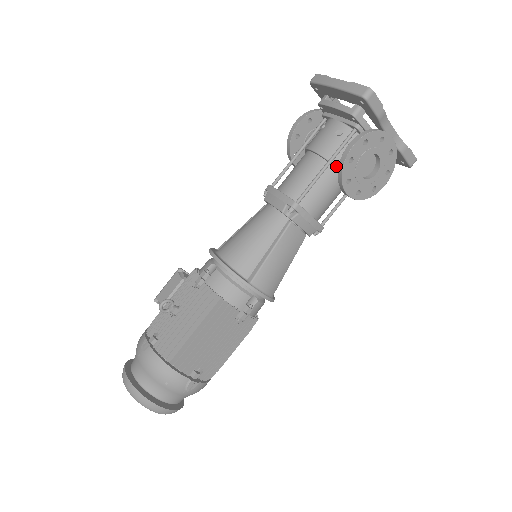
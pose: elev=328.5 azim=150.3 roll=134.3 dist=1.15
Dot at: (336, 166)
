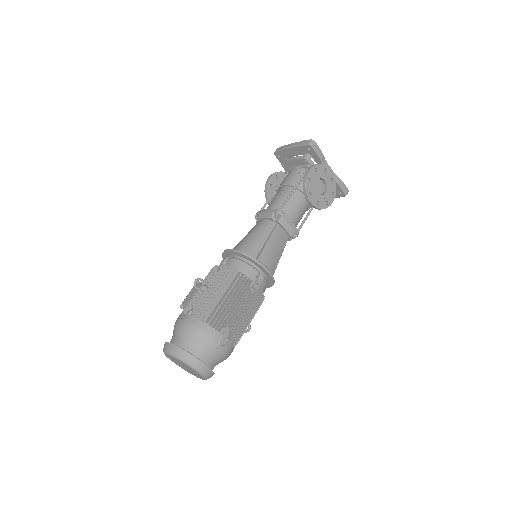
Dot at: (300, 189)
